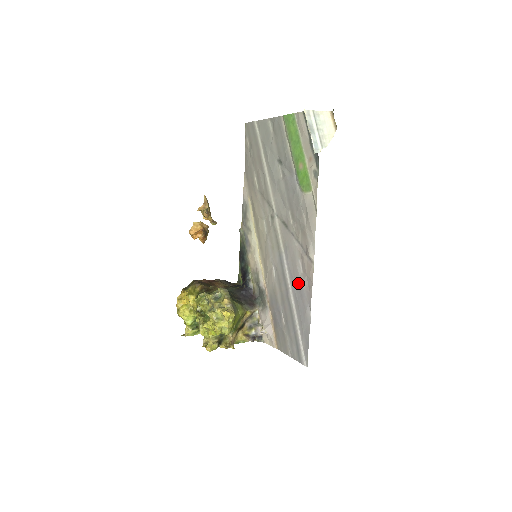
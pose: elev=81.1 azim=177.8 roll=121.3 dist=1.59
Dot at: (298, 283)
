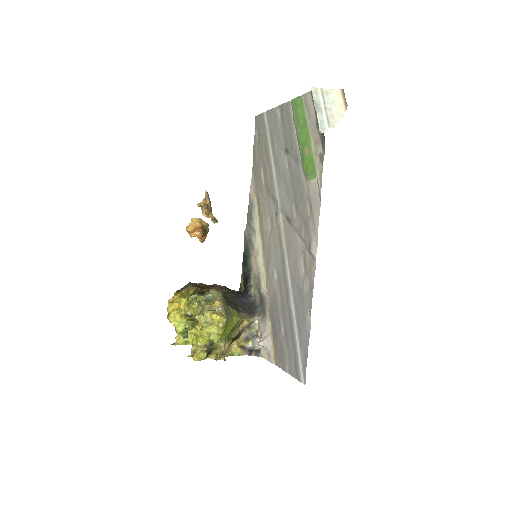
Dot at: (299, 285)
